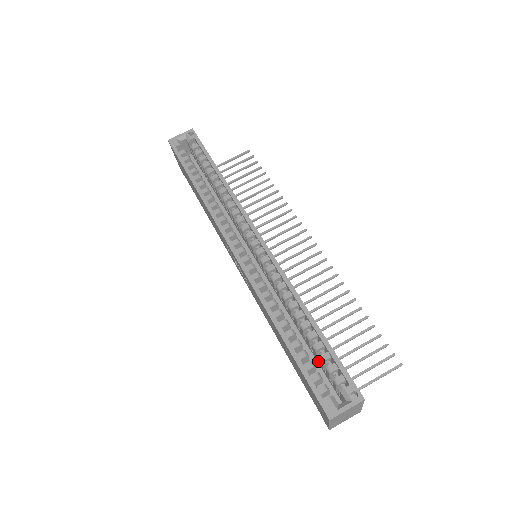
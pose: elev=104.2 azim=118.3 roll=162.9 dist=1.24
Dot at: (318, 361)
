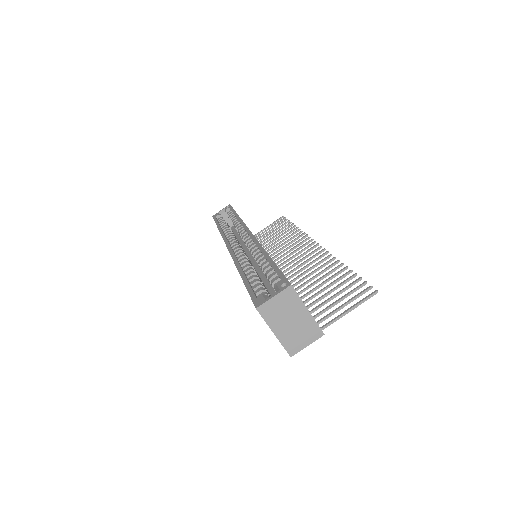
Dot at: occluded
